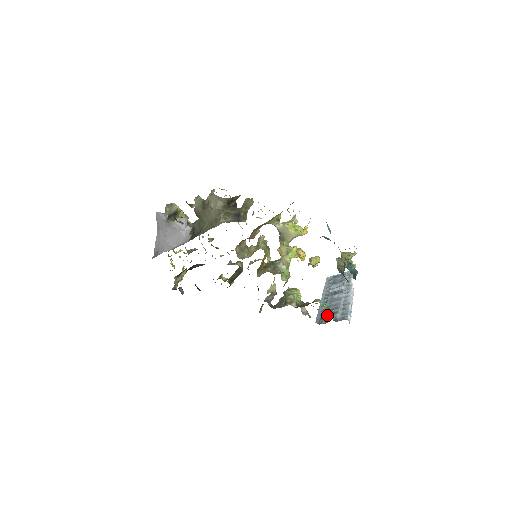
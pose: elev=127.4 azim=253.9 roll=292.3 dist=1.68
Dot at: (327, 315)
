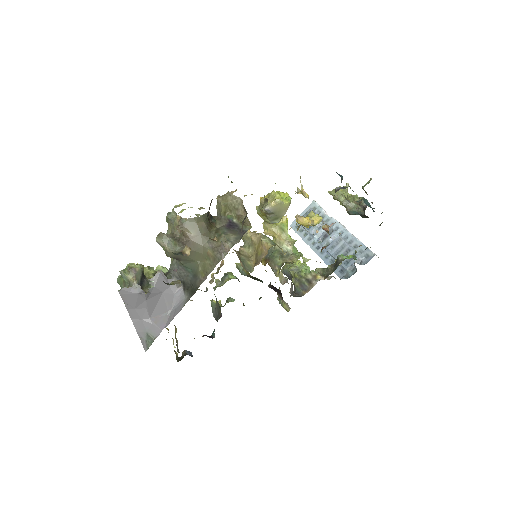
Dot at: (347, 264)
